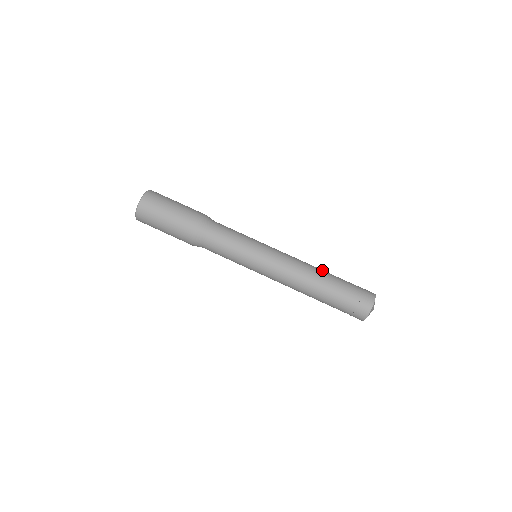
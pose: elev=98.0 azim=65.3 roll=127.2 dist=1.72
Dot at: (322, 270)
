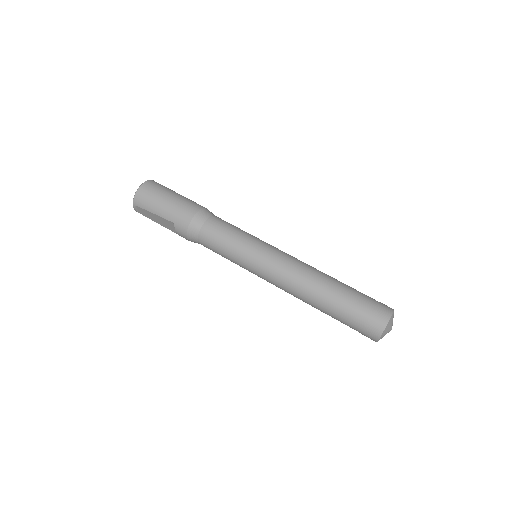
Dot at: occluded
